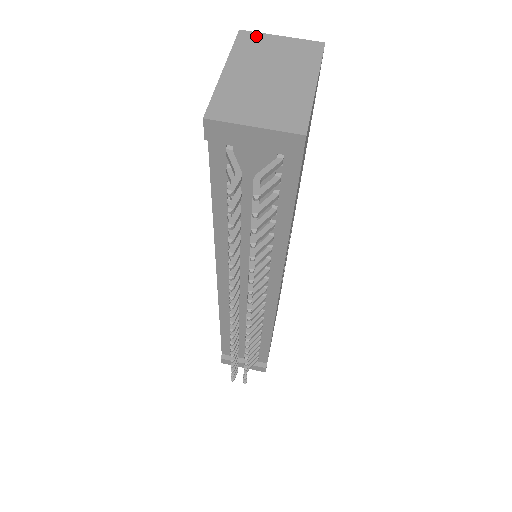
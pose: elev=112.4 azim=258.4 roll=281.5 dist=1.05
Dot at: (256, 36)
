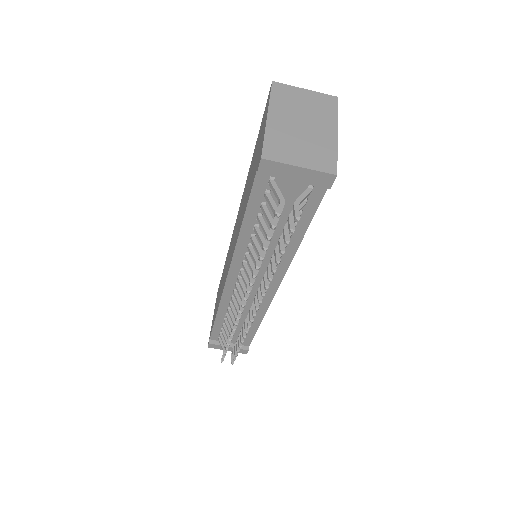
Dot at: (286, 88)
